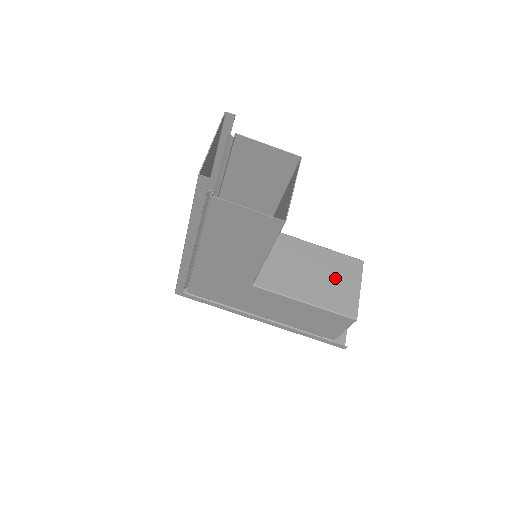
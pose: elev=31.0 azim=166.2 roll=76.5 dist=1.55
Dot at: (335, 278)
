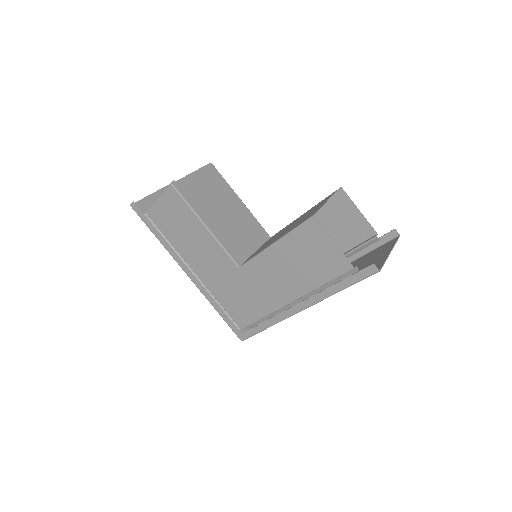
Dot at: (307, 214)
